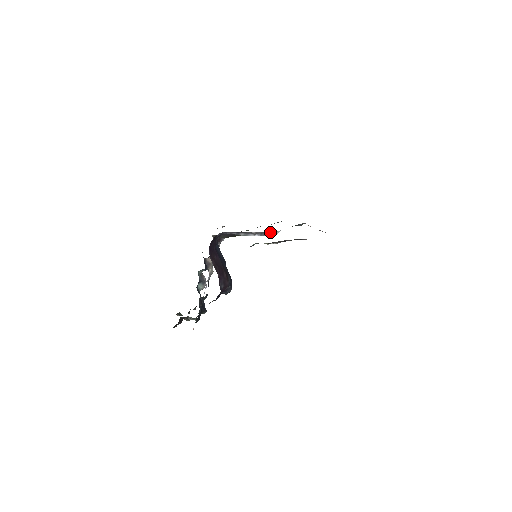
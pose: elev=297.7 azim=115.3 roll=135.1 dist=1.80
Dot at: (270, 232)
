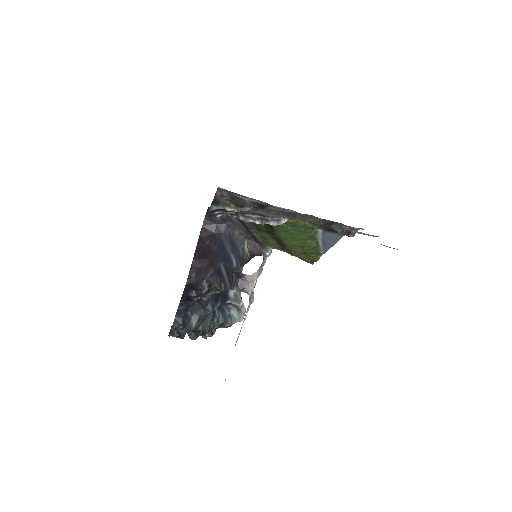
Dot at: (272, 219)
